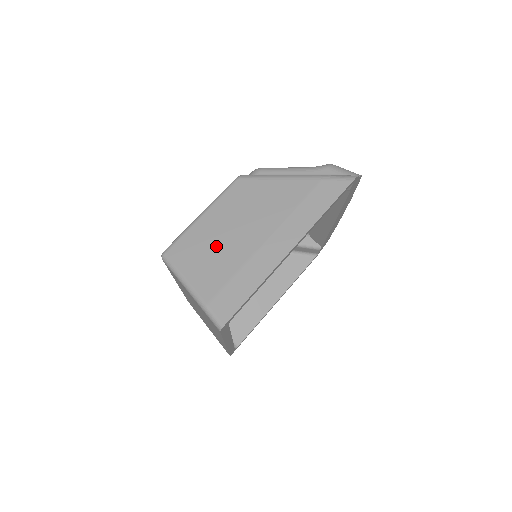
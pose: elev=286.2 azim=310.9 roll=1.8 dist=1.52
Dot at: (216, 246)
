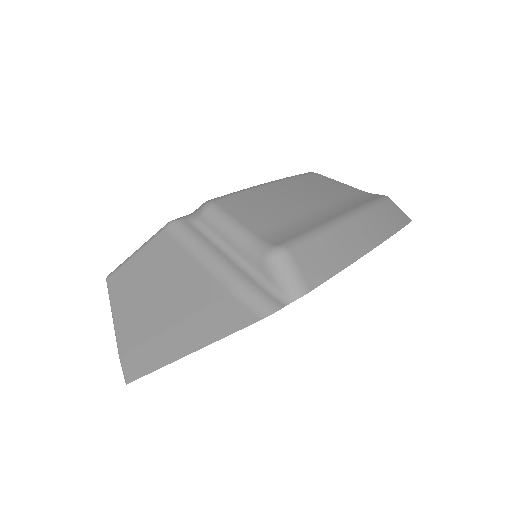
Dot at: (134, 303)
